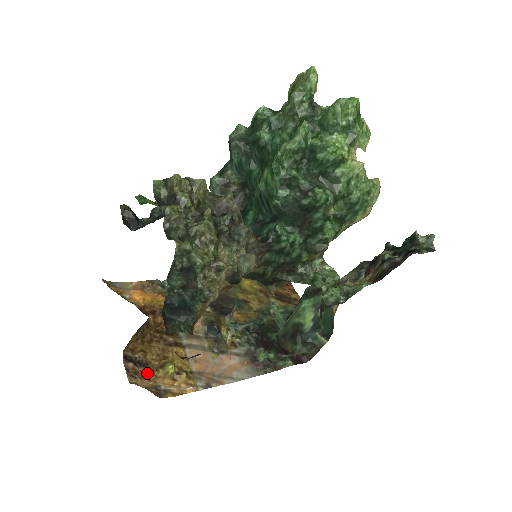
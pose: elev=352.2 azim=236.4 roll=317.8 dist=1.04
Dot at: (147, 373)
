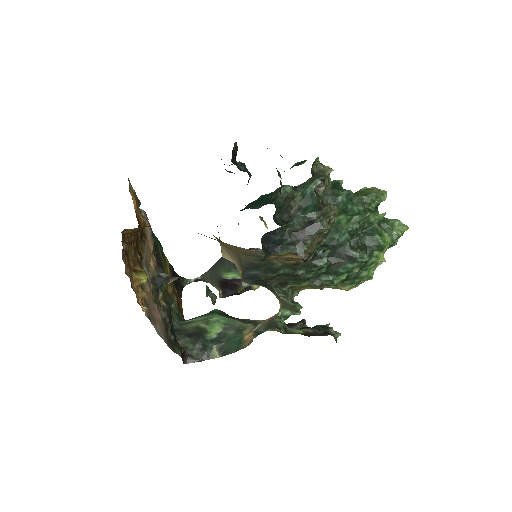
Dot at: (128, 265)
